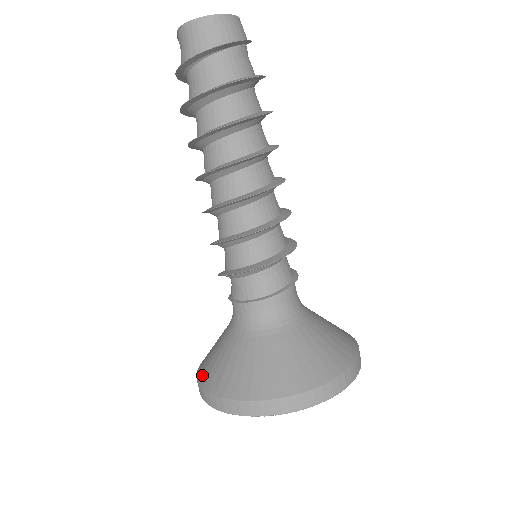
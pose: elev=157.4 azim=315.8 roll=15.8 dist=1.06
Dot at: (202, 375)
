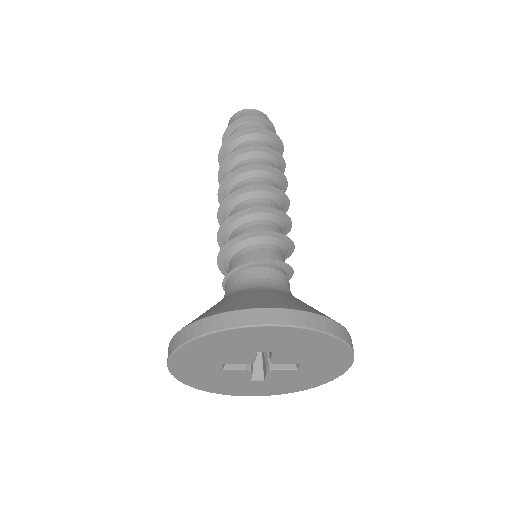
Dot at: occluded
